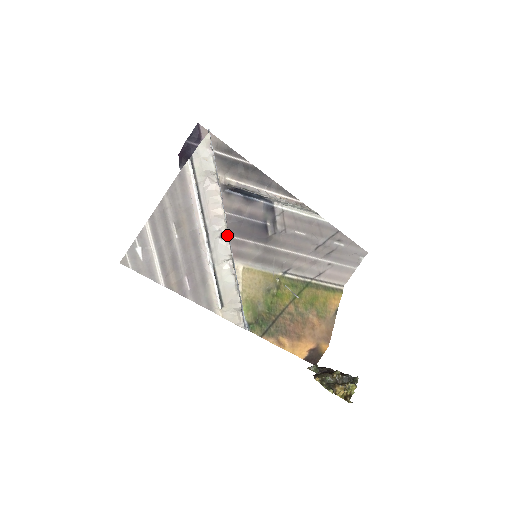
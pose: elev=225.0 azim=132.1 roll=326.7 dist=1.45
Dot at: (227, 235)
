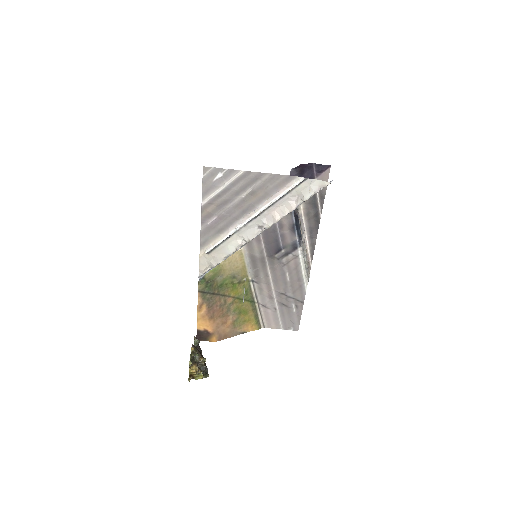
Dot at: (263, 231)
